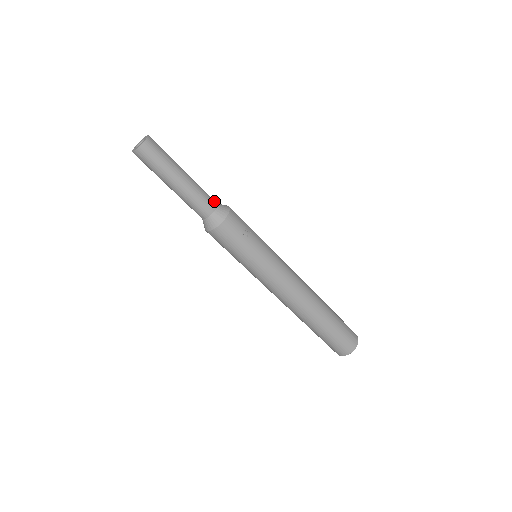
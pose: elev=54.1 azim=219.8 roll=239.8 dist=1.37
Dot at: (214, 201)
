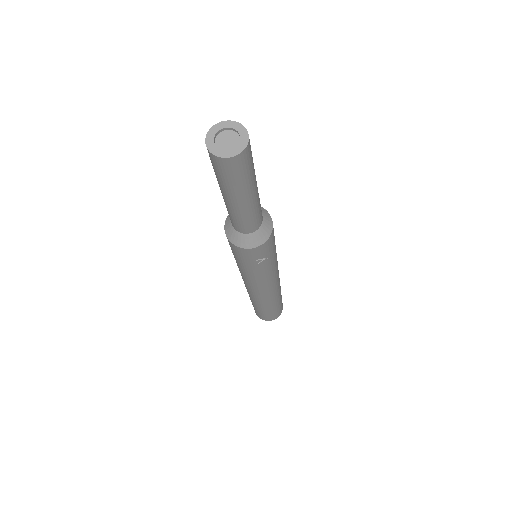
Dot at: (260, 222)
